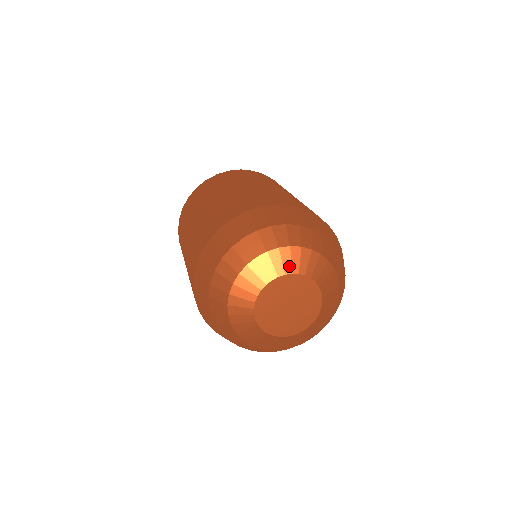
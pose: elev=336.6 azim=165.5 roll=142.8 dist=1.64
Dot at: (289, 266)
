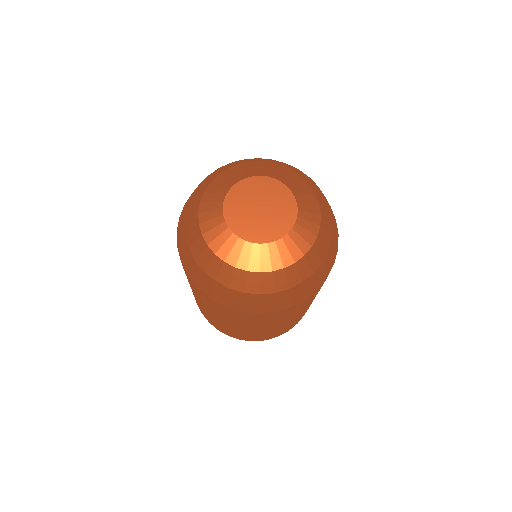
Dot at: (295, 187)
